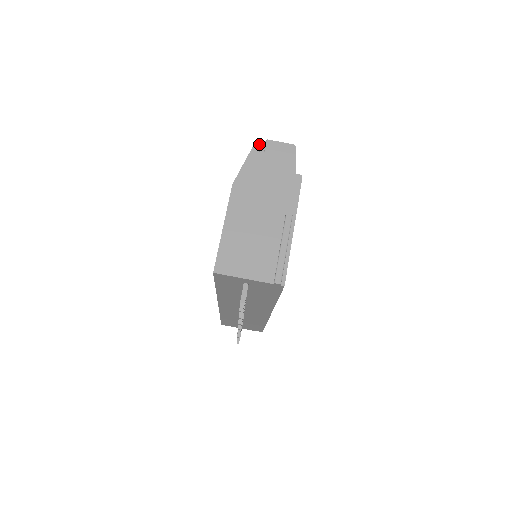
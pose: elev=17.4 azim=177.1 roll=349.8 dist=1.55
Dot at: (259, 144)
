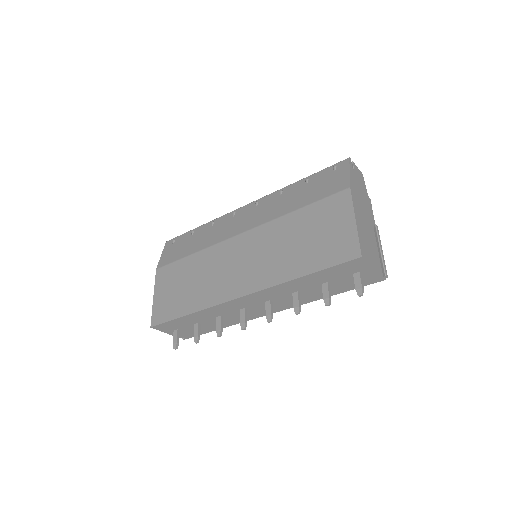
Dot at: occluded
